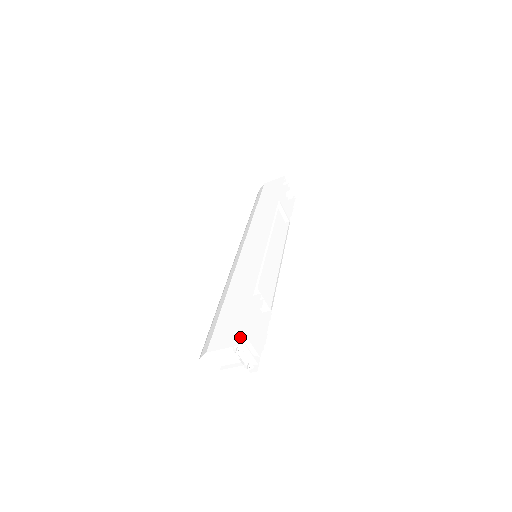
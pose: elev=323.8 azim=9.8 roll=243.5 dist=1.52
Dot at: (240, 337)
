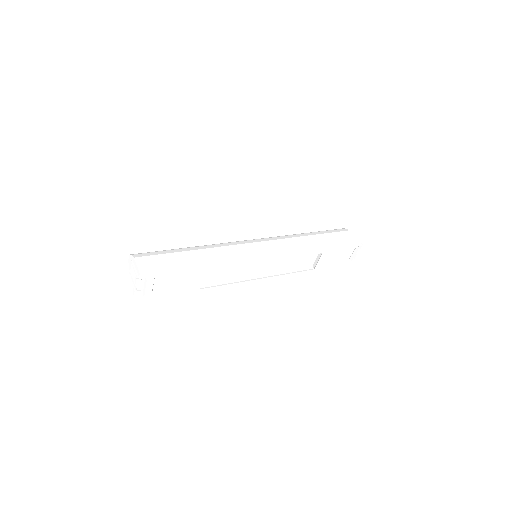
Dot at: (150, 276)
